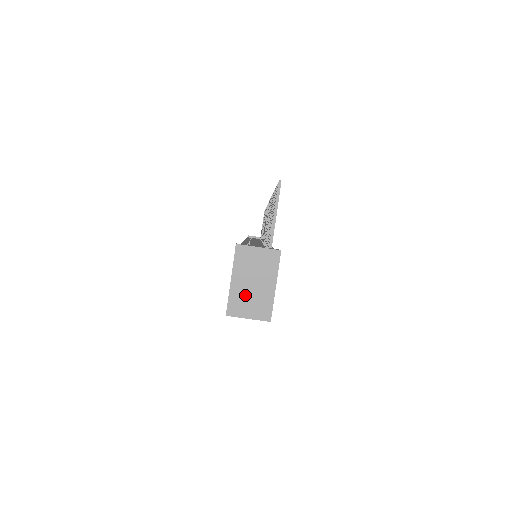
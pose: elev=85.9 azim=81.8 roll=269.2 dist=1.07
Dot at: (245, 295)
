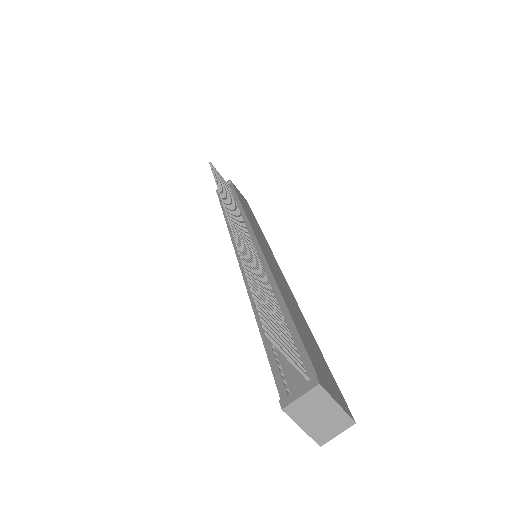
Dot at: (321, 427)
